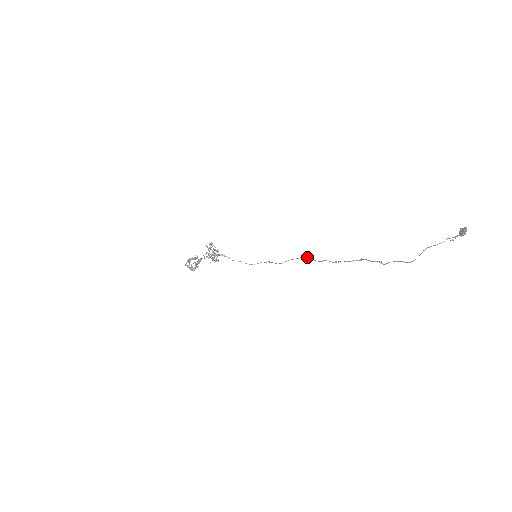
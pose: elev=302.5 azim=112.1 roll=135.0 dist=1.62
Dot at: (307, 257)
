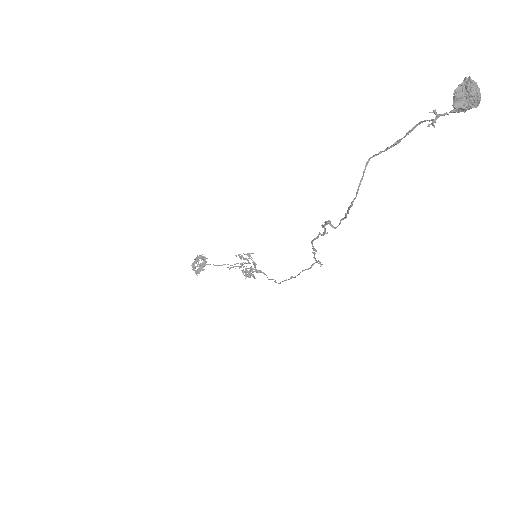
Dot at: (318, 261)
